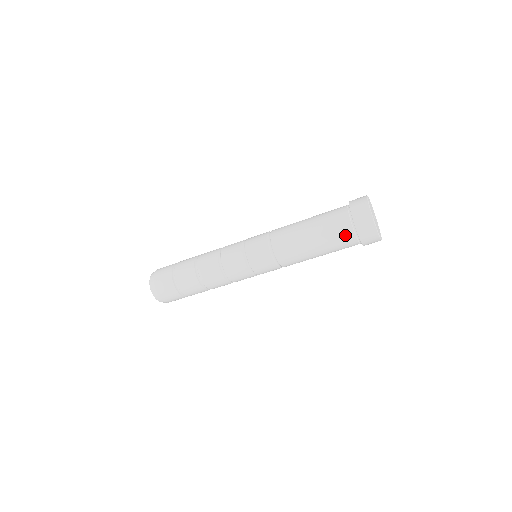
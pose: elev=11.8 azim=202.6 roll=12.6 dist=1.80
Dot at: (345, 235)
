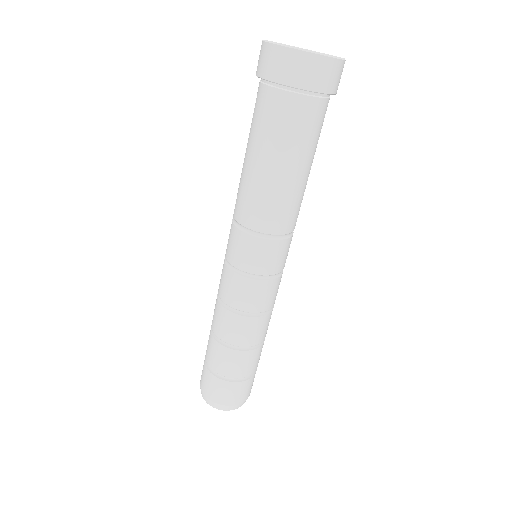
Dot at: (272, 106)
